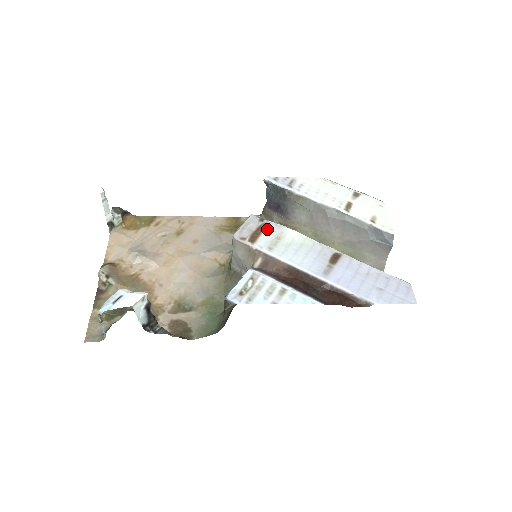
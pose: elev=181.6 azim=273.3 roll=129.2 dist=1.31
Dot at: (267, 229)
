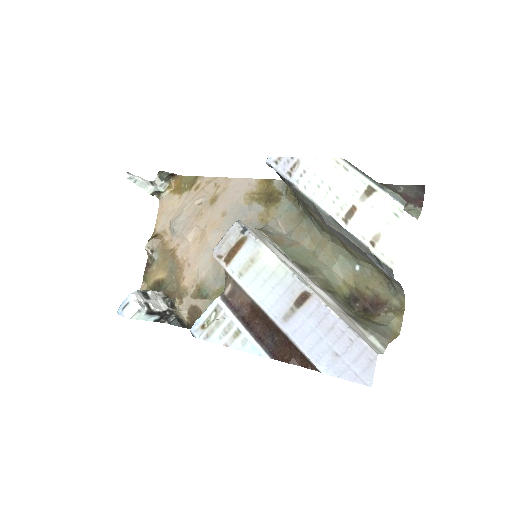
Dot at: (244, 246)
